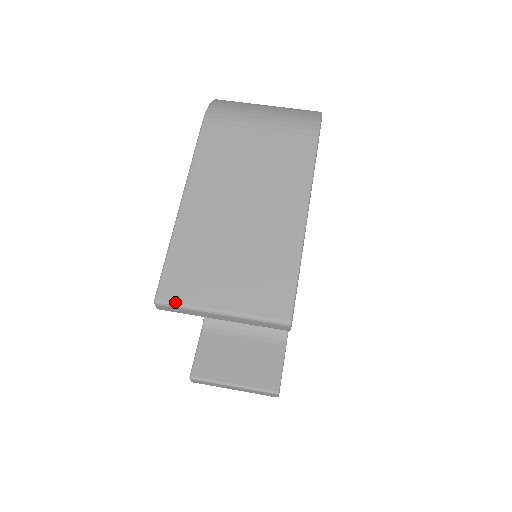
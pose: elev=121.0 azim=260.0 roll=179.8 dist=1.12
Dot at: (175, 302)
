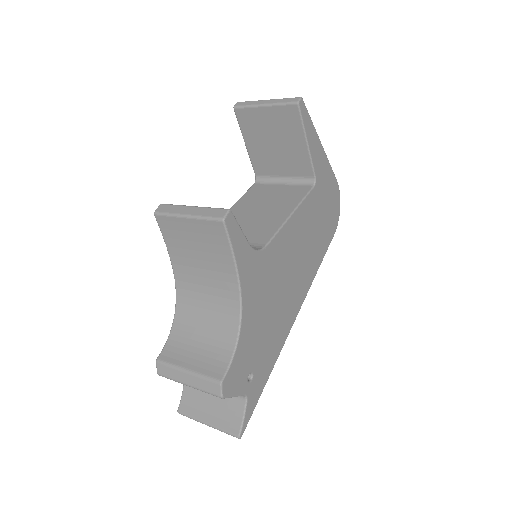
Dot at: (247, 102)
